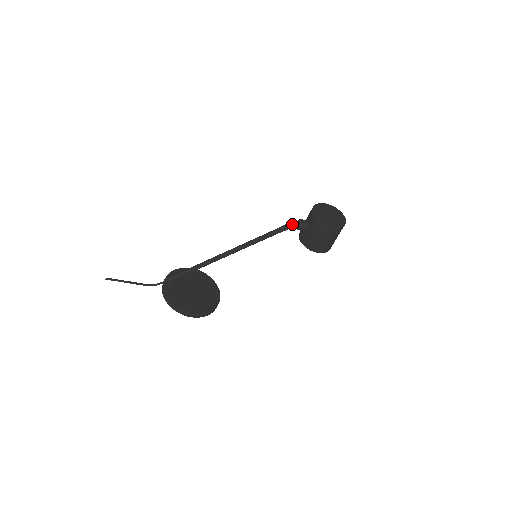
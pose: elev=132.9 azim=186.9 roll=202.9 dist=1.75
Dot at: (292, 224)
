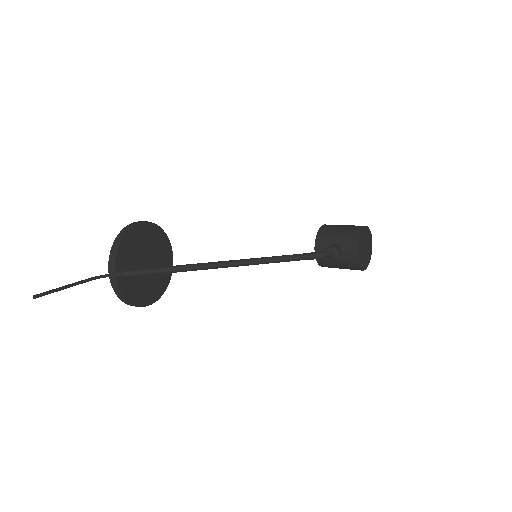
Dot at: (328, 257)
